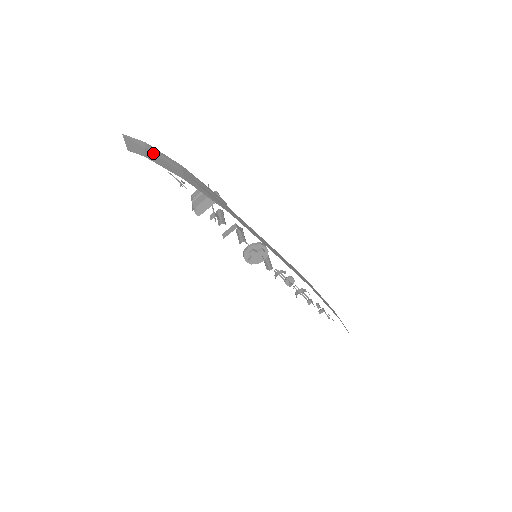
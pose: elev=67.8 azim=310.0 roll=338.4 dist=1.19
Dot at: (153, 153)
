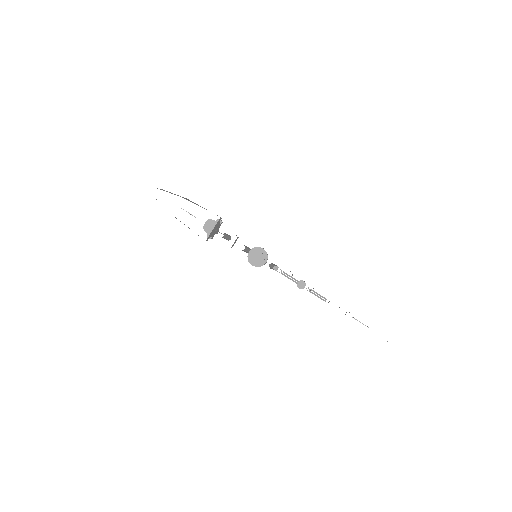
Dot at: occluded
